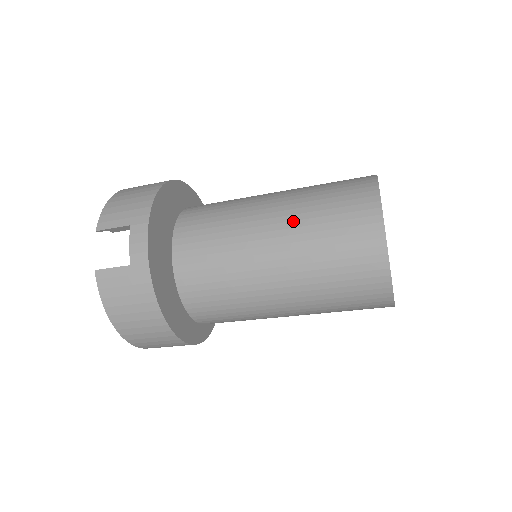
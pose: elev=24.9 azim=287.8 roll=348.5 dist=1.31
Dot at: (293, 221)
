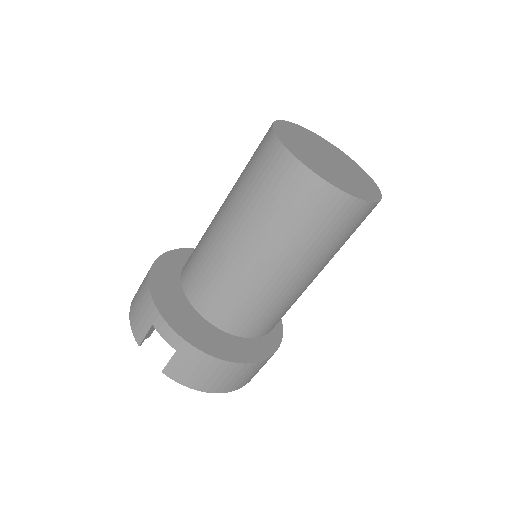
Dot at: (246, 220)
